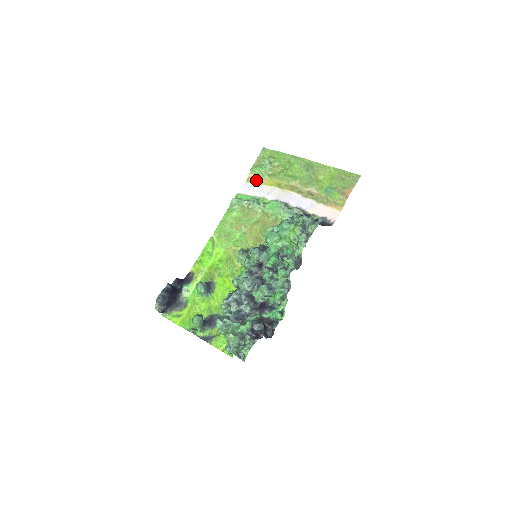
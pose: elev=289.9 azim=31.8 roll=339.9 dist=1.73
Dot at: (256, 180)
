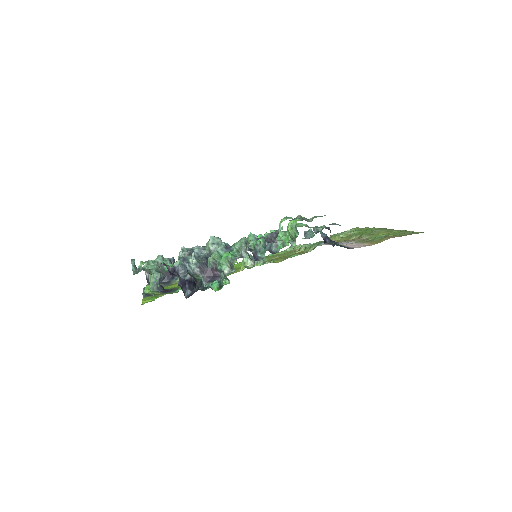
Dot at: occluded
